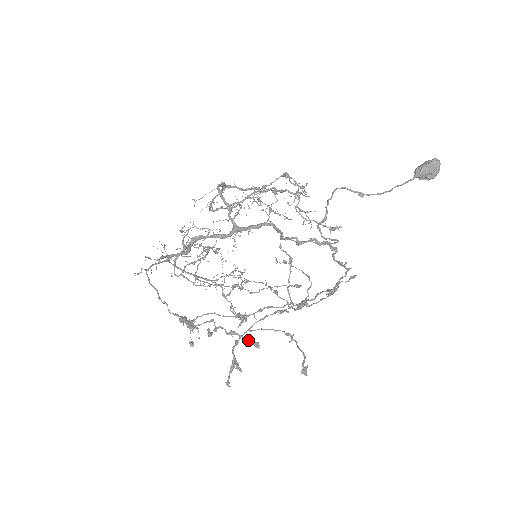
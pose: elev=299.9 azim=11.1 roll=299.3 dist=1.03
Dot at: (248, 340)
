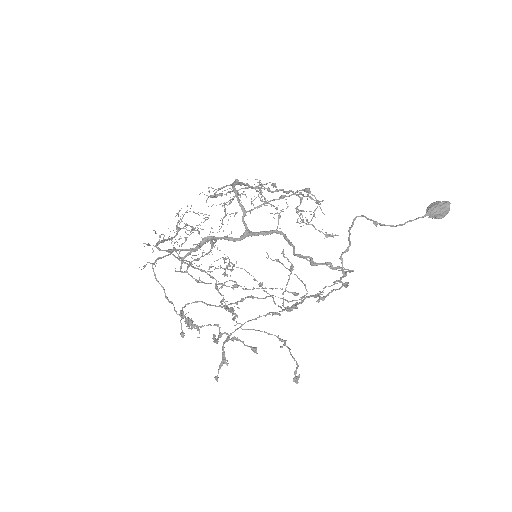
Dot at: (248, 346)
